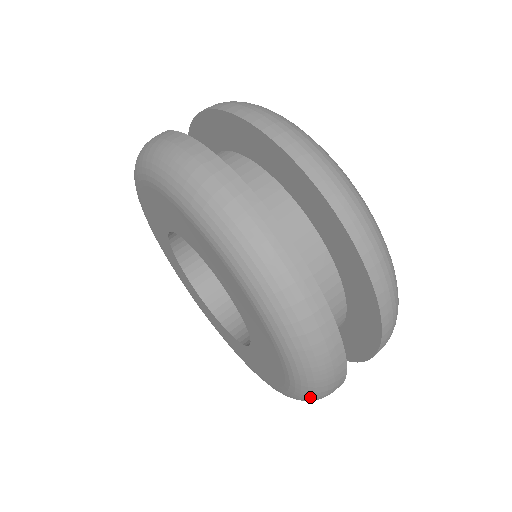
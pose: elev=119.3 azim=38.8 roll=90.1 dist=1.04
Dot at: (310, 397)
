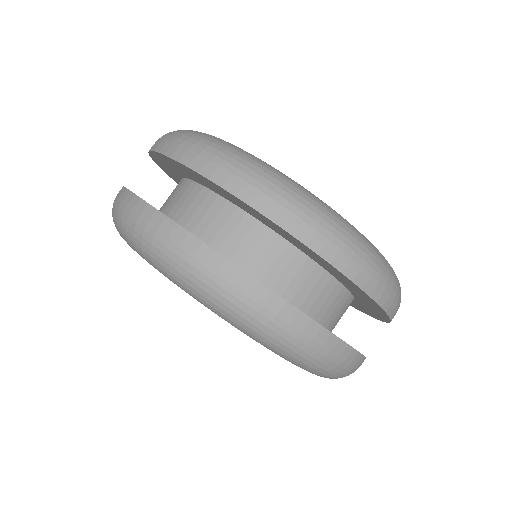
Dot at: (331, 375)
